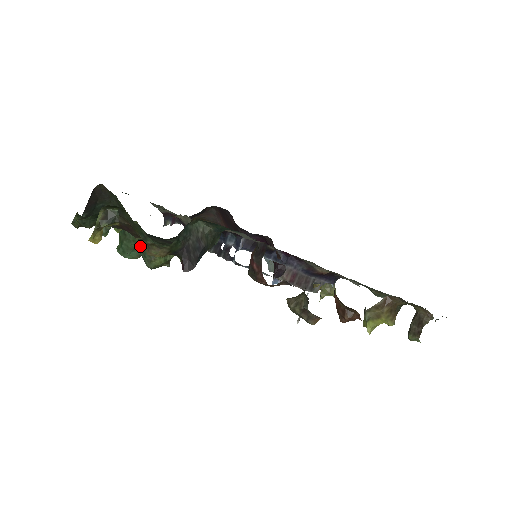
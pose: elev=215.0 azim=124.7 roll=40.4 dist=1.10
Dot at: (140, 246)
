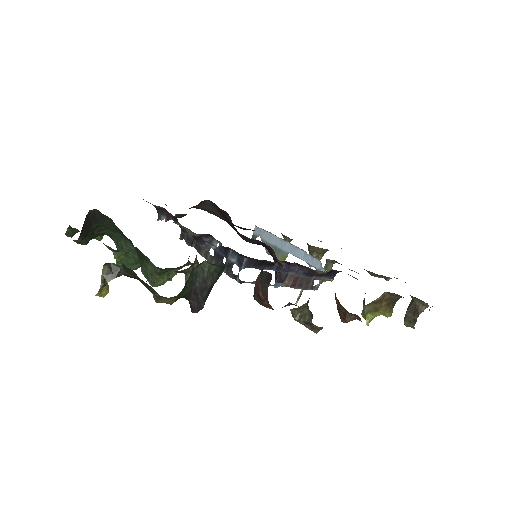
Dot at: (141, 266)
